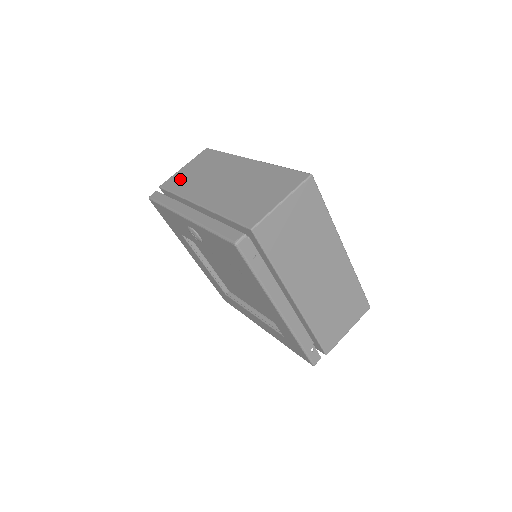
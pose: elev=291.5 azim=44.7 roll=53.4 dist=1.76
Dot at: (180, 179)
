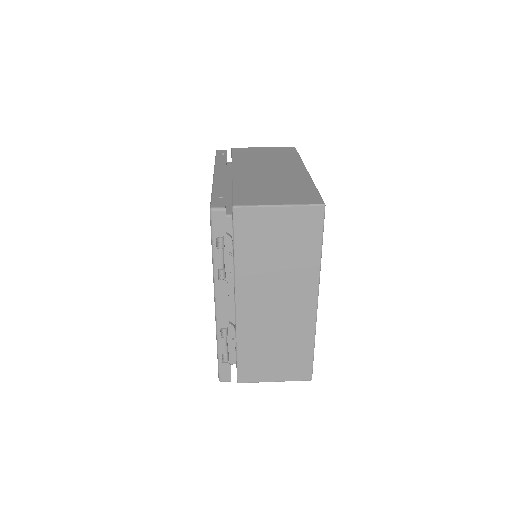
Dot at: occluded
